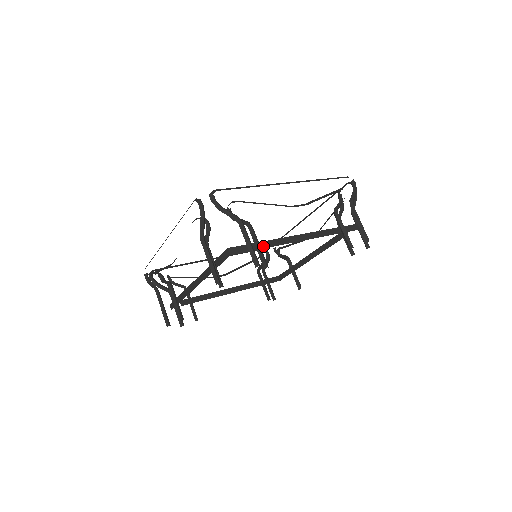
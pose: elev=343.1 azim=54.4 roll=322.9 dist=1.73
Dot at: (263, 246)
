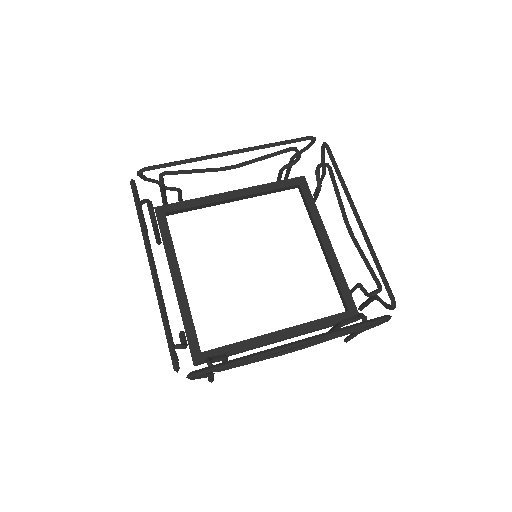
Dot at: occluded
